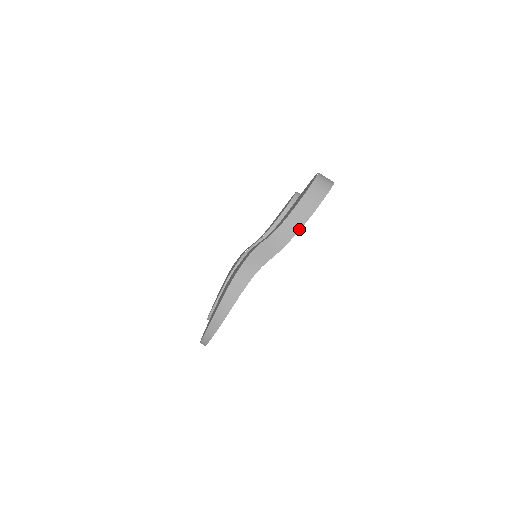
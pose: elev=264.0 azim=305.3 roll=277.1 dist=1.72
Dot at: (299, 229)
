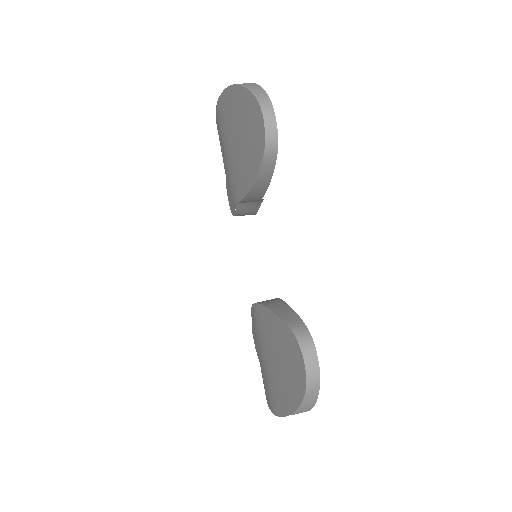
Dot at: occluded
